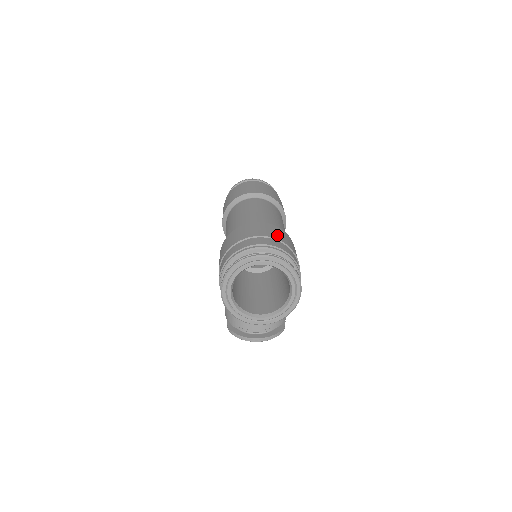
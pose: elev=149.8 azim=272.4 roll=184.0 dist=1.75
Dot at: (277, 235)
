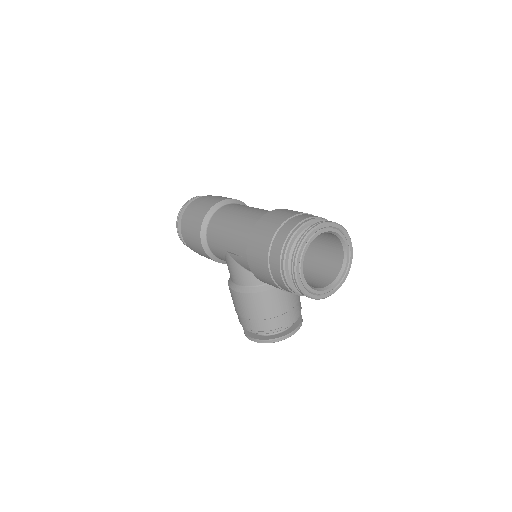
Dot at: occluded
